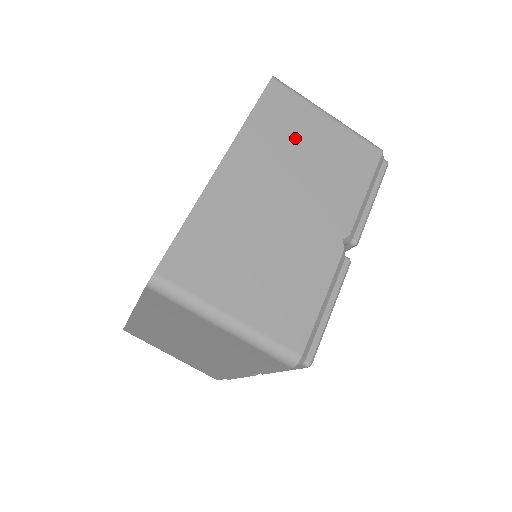
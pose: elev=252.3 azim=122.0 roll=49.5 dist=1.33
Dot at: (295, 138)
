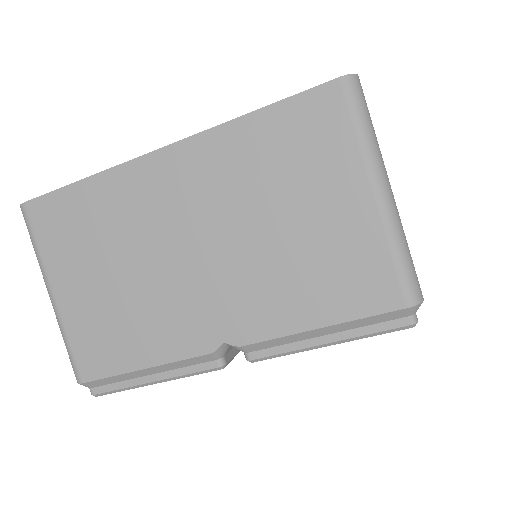
Dot at: (286, 186)
